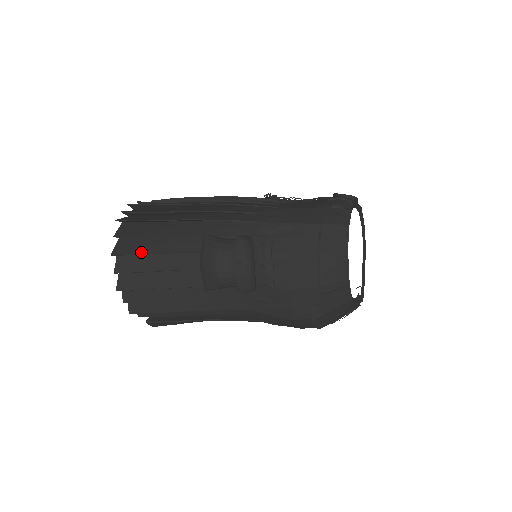
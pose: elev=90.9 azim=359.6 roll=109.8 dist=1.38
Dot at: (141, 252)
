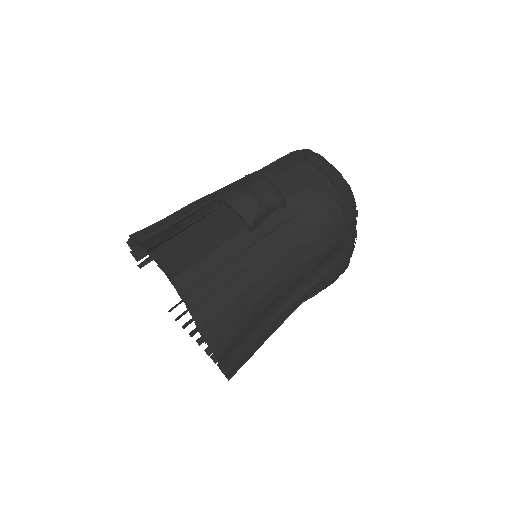
Dot at: (173, 233)
